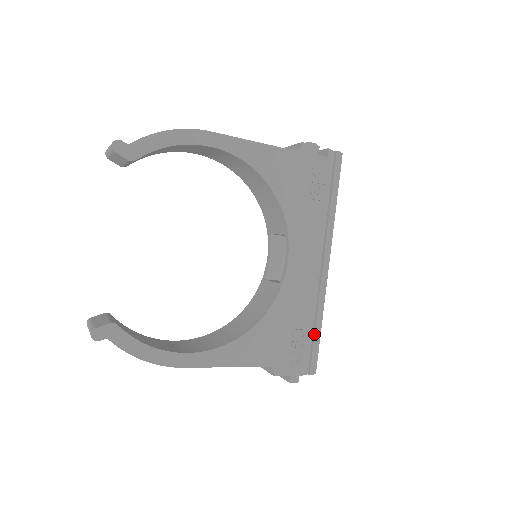
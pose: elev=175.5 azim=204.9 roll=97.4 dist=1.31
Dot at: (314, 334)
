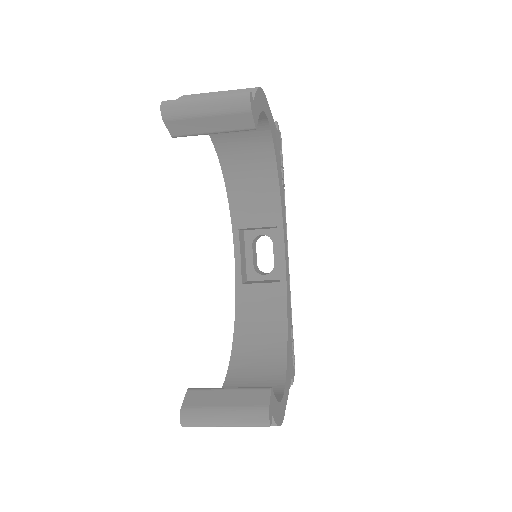
Dot at: occluded
